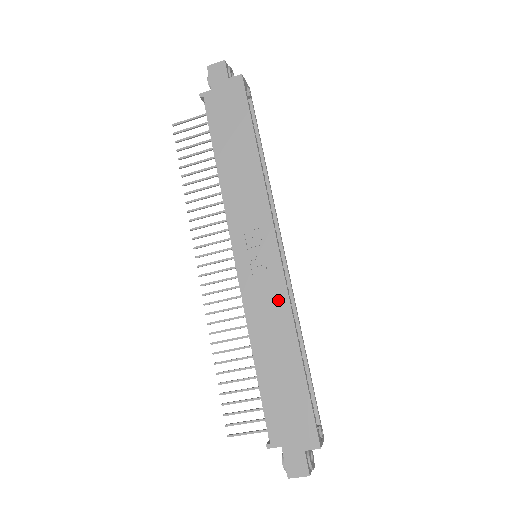
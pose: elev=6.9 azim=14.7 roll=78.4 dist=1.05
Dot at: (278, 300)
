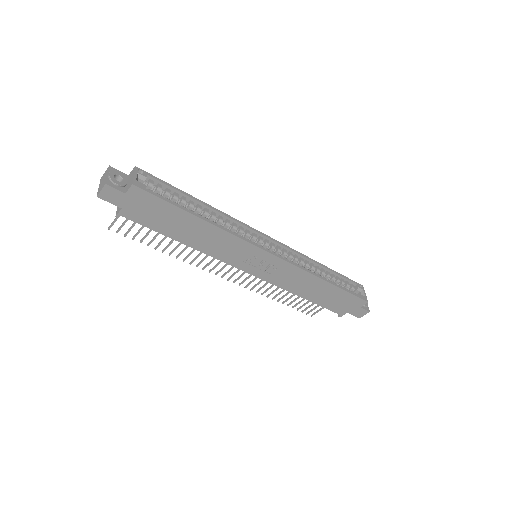
Dot at: (294, 273)
